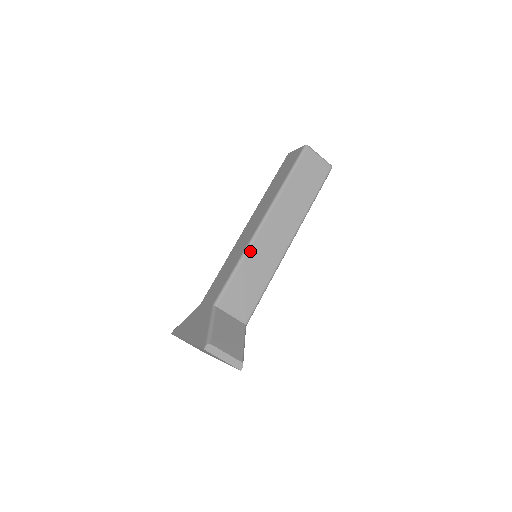
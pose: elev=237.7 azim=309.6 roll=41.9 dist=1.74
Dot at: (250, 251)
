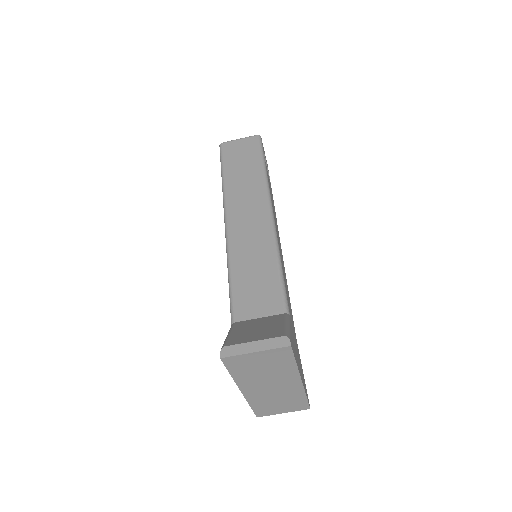
Dot at: (232, 250)
